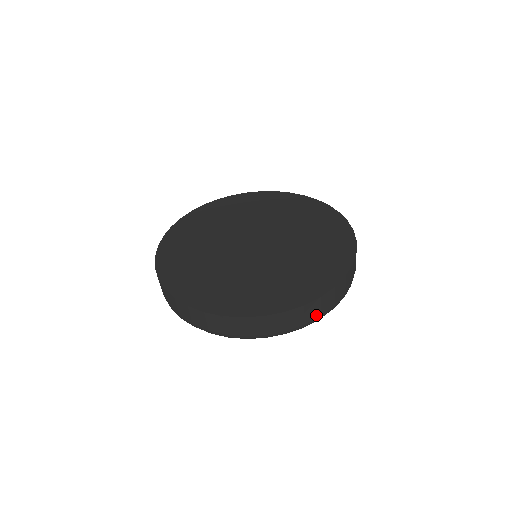
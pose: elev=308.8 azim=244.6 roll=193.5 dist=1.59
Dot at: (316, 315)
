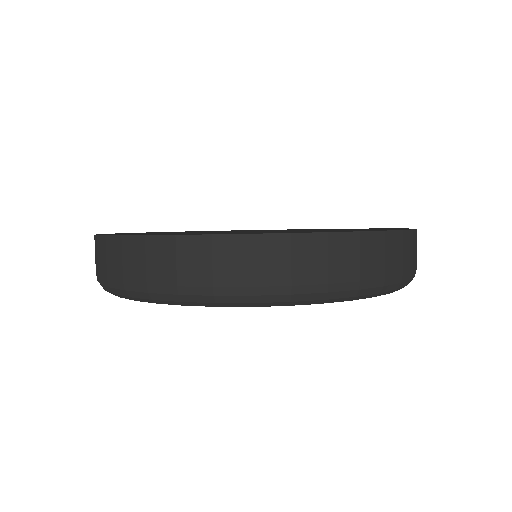
Dot at: (240, 278)
